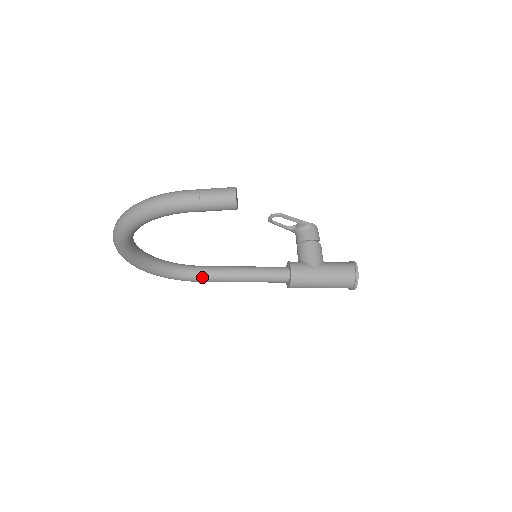
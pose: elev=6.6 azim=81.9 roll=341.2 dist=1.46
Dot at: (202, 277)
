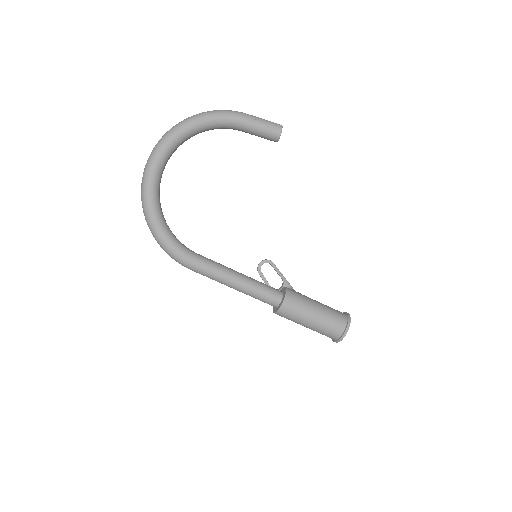
Dot at: (197, 257)
